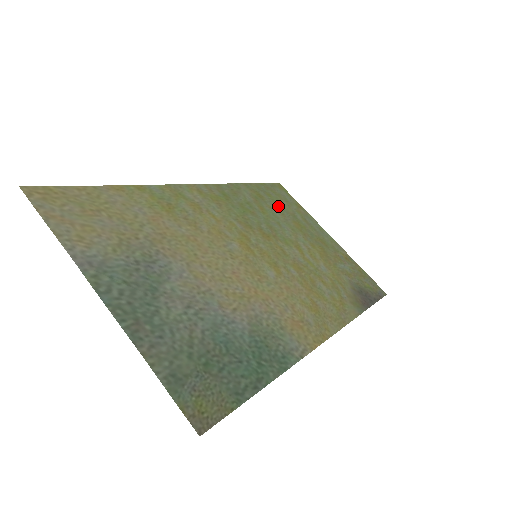
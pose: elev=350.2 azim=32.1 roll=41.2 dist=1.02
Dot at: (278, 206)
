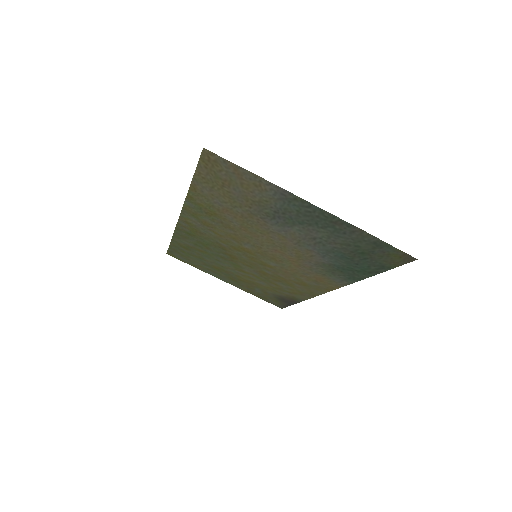
Dot at: (196, 257)
